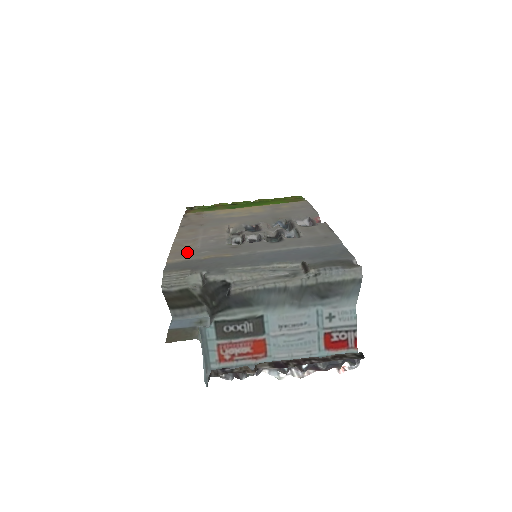
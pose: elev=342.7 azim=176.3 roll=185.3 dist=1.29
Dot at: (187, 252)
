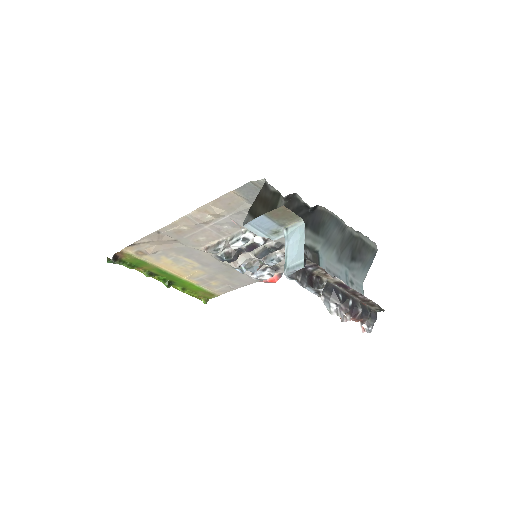
Dot at: (231, 206)
